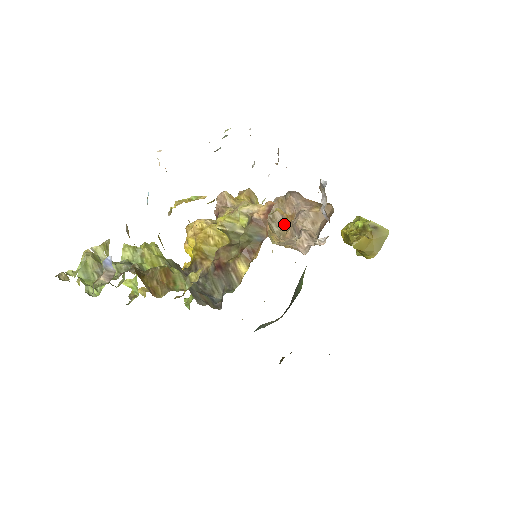
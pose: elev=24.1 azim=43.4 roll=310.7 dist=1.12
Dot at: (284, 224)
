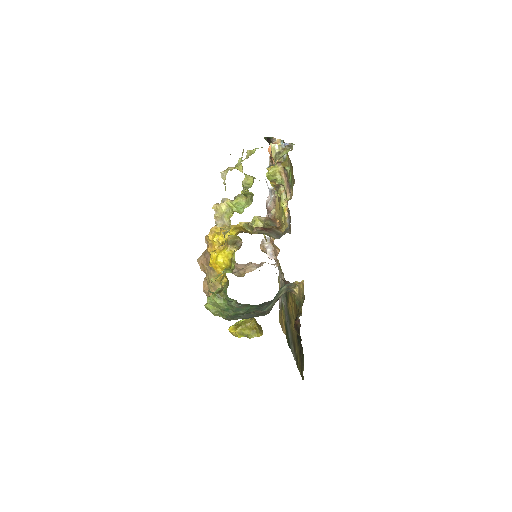
Dot at: (237, 272)
